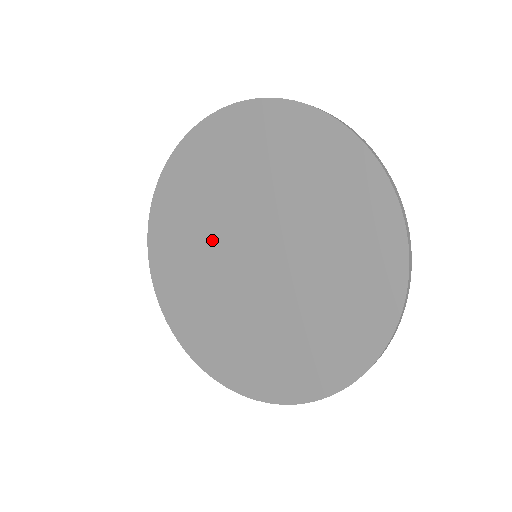
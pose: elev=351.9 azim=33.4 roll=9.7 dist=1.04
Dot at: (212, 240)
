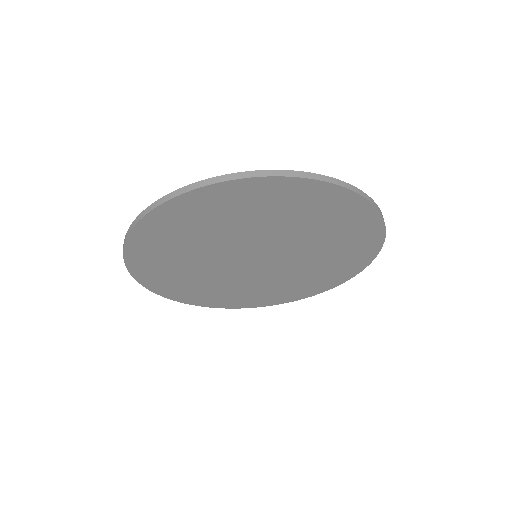
Dot at: (223, 275)
